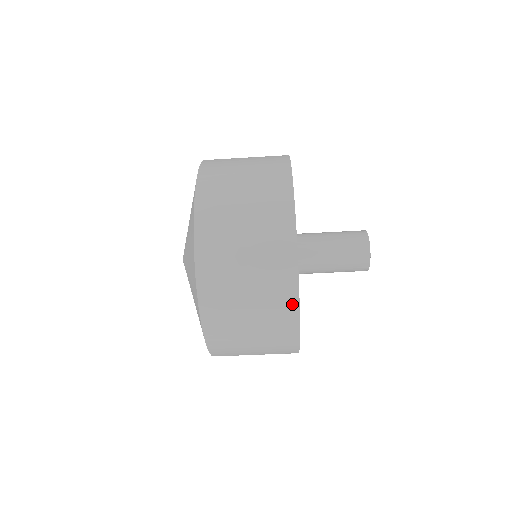
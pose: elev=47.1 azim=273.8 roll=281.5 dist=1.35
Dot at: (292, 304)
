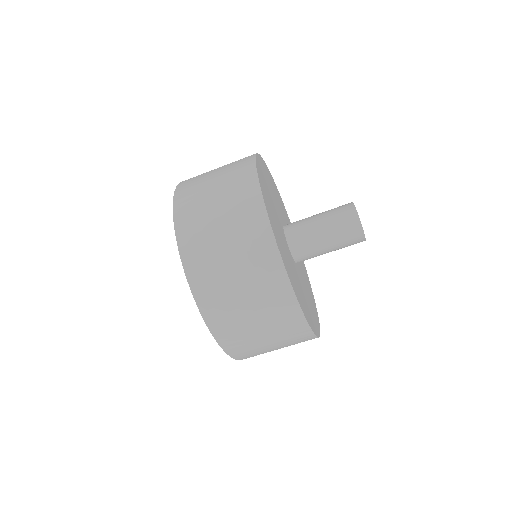
Dot at: (274, 258)
